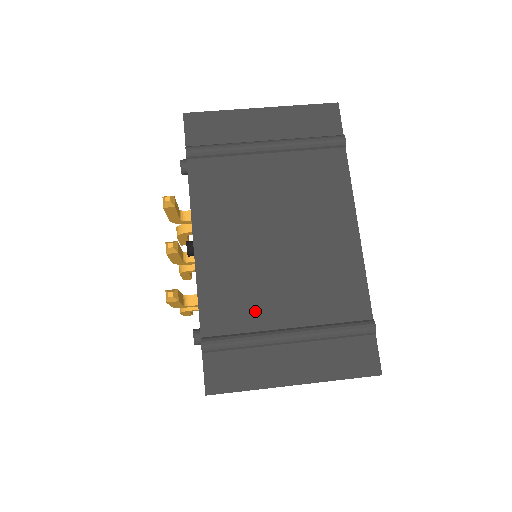
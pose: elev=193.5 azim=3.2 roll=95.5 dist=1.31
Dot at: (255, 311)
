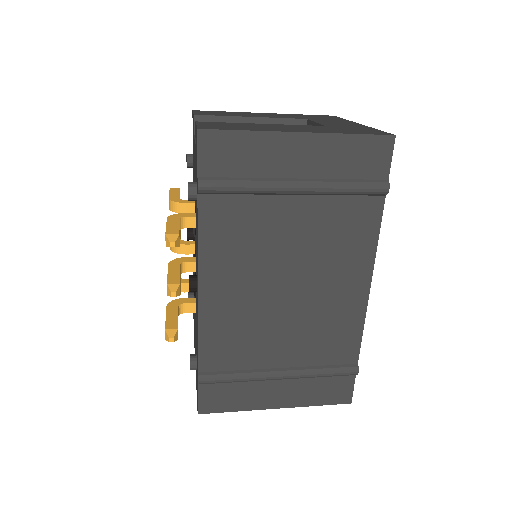
Dot at: (252, 353)
